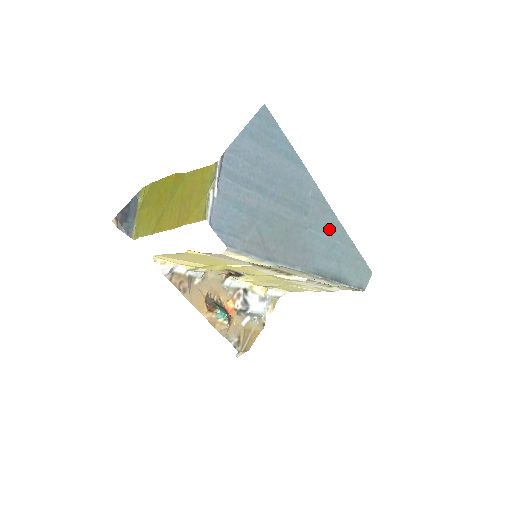
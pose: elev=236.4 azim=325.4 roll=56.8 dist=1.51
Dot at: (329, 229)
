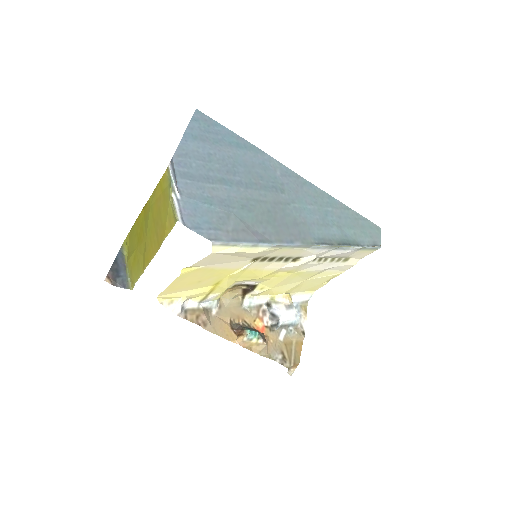
Dot at: (314, 199)
